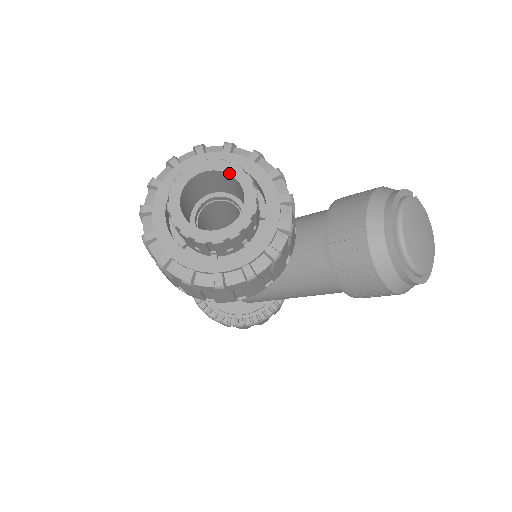
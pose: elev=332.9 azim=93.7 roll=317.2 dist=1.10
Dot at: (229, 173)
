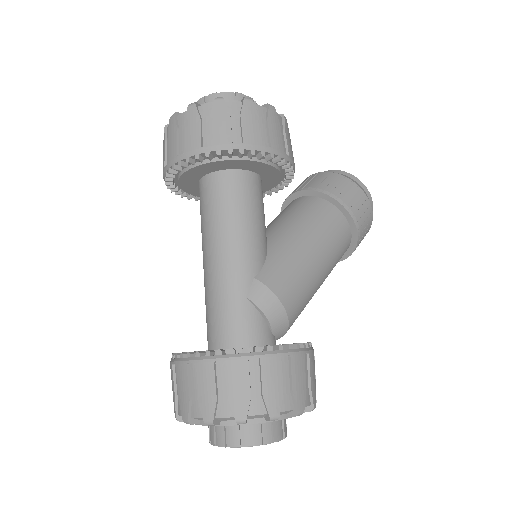
Dot at: occluded
